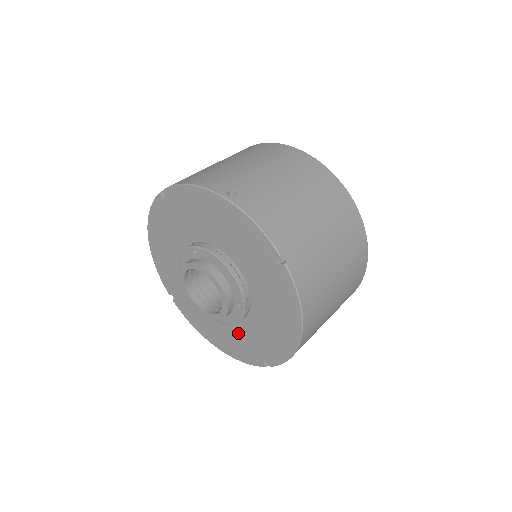
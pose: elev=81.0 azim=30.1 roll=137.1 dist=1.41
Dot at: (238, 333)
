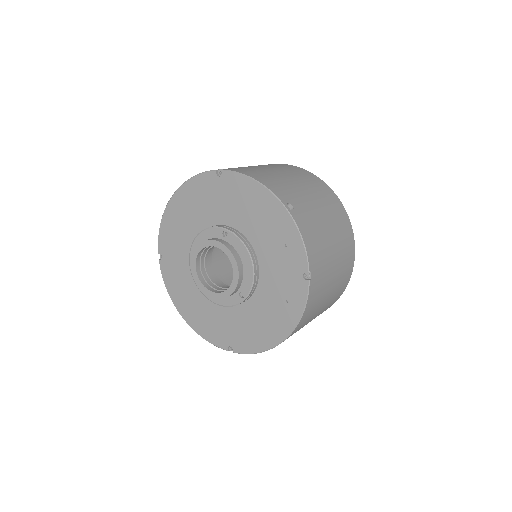
Dot at: (218, 314)
